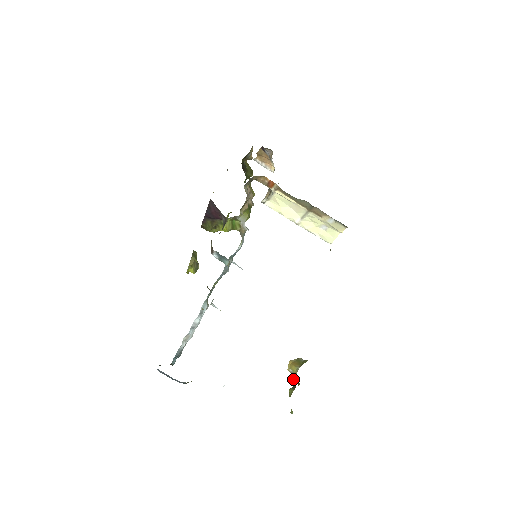
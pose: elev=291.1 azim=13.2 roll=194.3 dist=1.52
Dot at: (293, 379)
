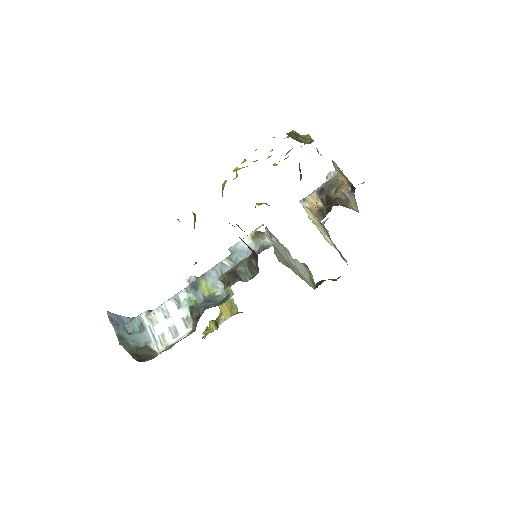
Dot at: (219, 322)
